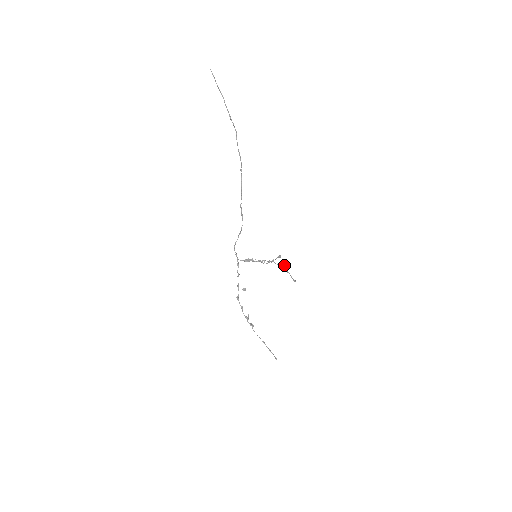
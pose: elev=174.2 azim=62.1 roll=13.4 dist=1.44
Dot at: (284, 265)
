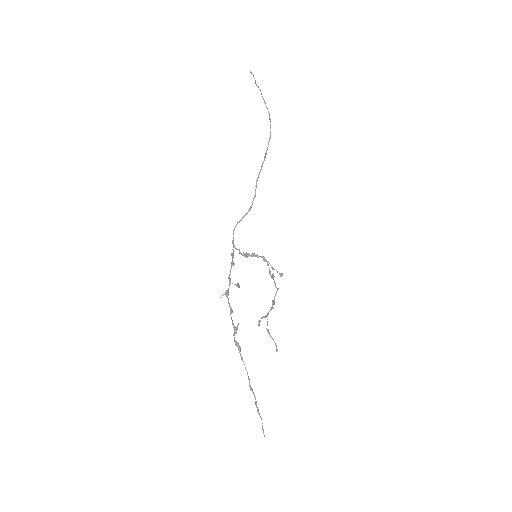
Dot at: occluded
